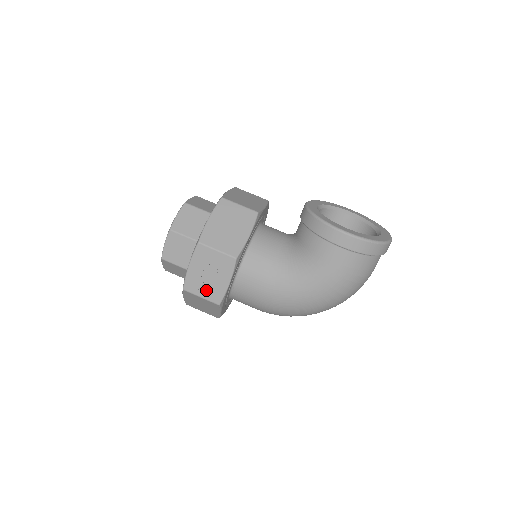
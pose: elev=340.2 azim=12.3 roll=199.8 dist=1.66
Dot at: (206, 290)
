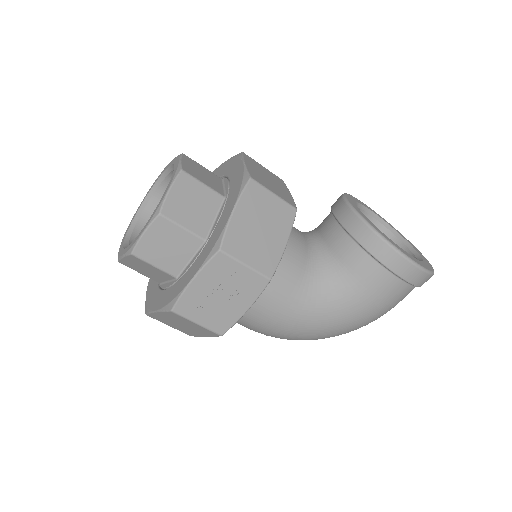
Dot at: (209, 315)
